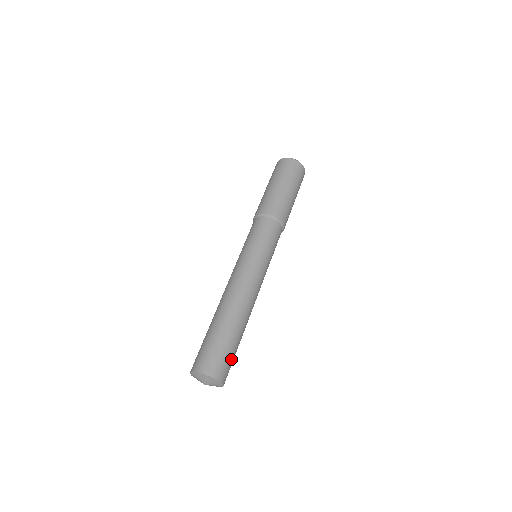
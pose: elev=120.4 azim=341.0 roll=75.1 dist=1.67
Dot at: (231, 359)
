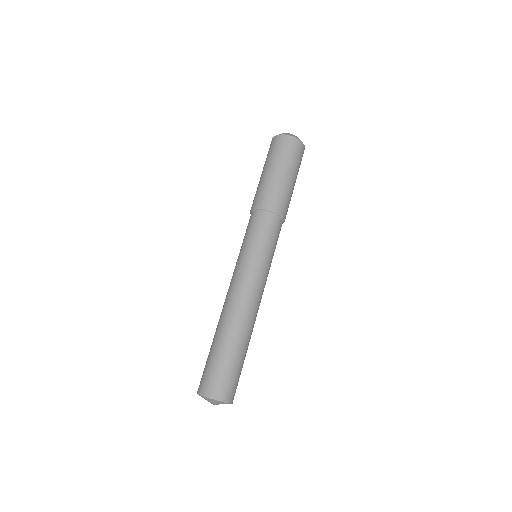
Dot at: occluded
